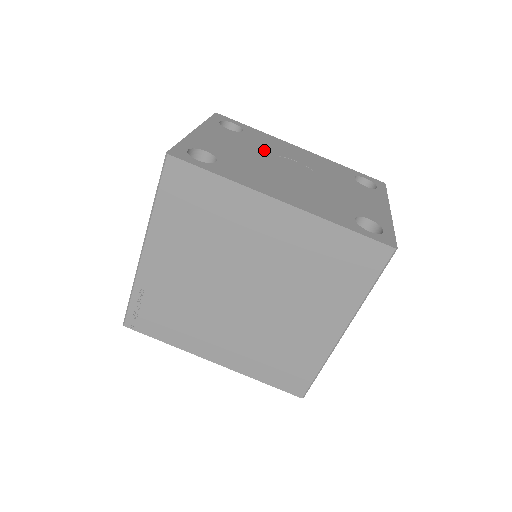
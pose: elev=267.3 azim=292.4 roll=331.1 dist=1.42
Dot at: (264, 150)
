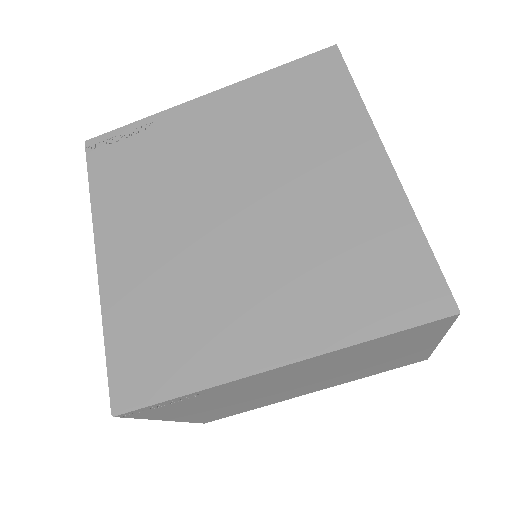
Dot at: occluded
